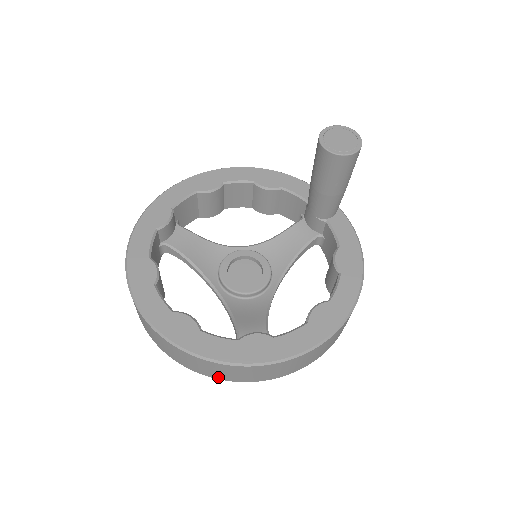
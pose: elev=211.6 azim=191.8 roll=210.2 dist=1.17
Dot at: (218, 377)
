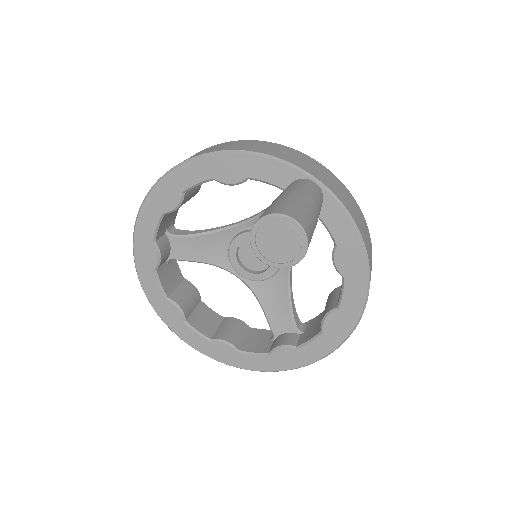
Dot at: occluded
